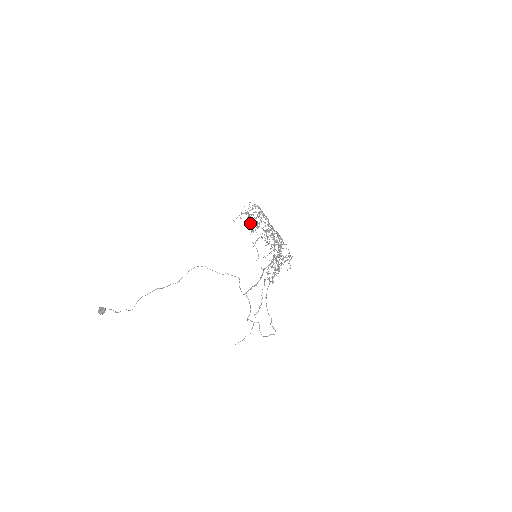
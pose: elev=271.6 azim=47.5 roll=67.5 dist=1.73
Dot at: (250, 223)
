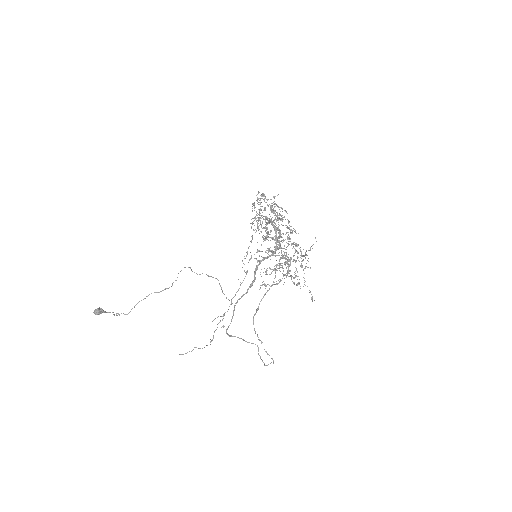
Dot at: (258, 217)
